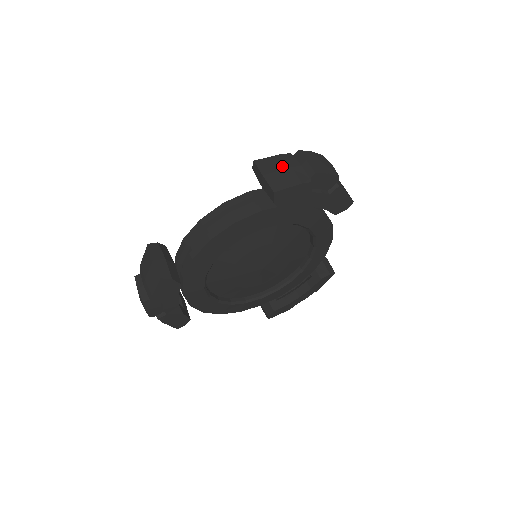
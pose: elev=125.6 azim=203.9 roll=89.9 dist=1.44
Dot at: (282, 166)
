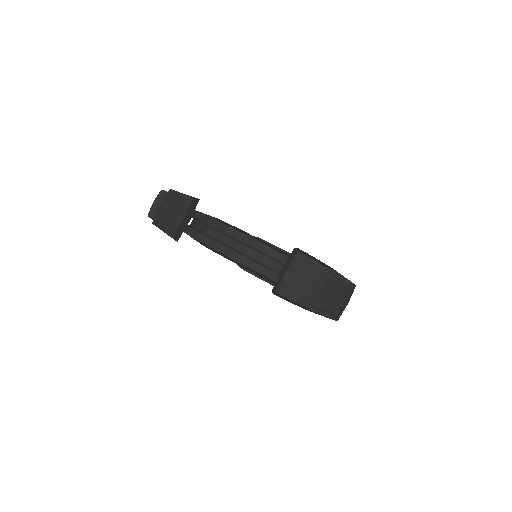
Dot at: (308, 277)
